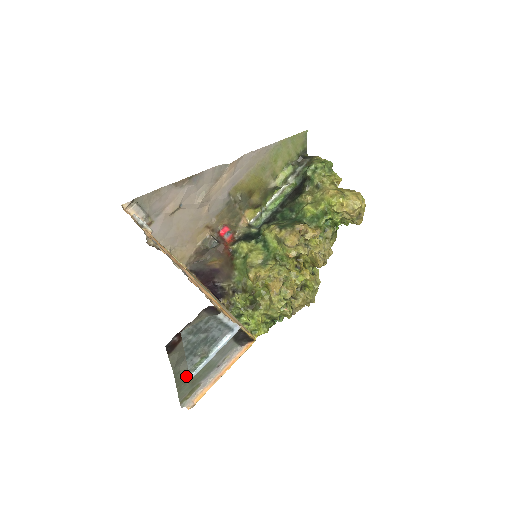
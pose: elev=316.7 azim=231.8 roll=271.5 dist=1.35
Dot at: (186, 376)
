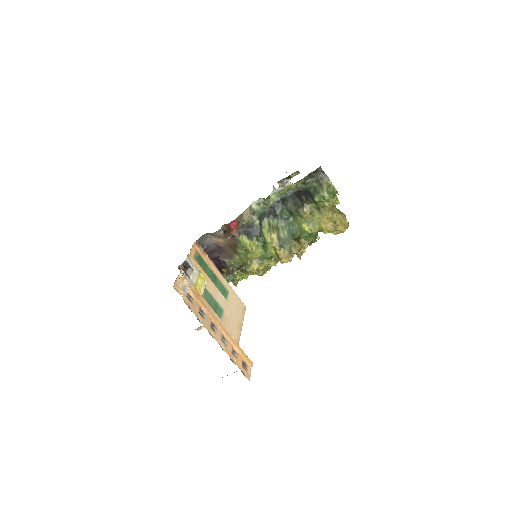
Dot at: occluded
